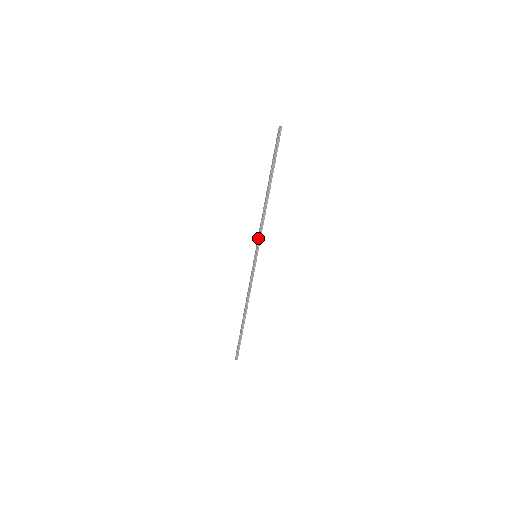
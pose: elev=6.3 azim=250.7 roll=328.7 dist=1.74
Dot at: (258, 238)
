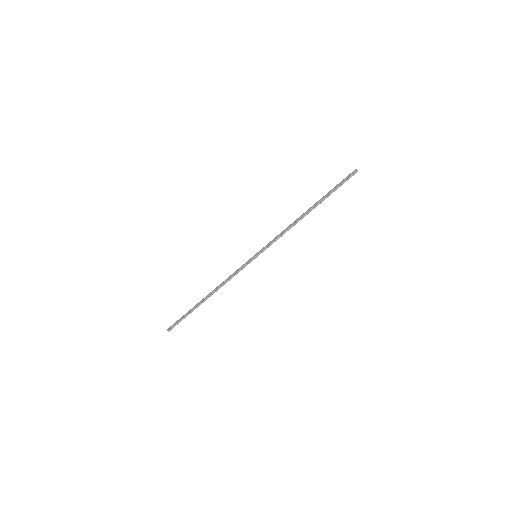
Dot at: (270, 243)
